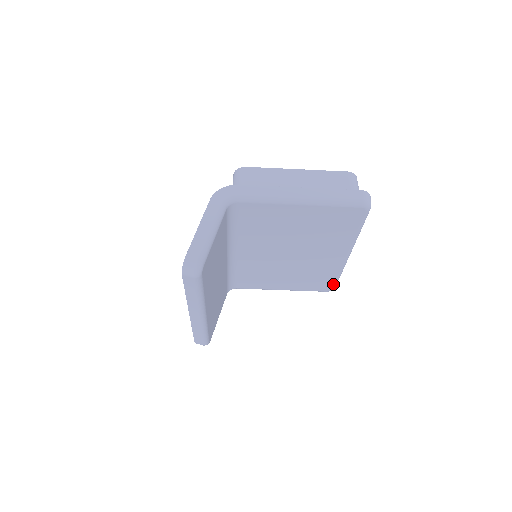
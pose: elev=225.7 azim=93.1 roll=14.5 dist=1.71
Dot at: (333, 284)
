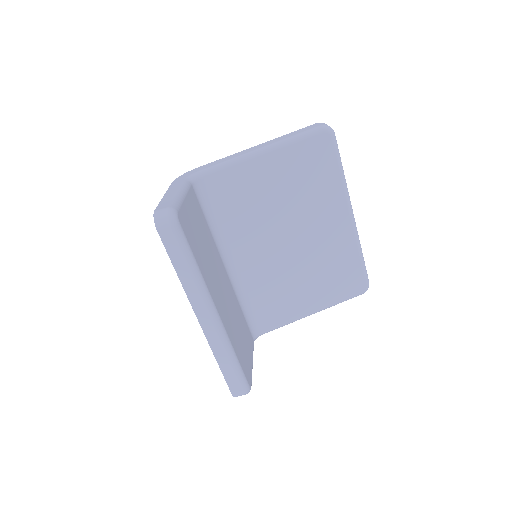
Dot at: (363, 275)
